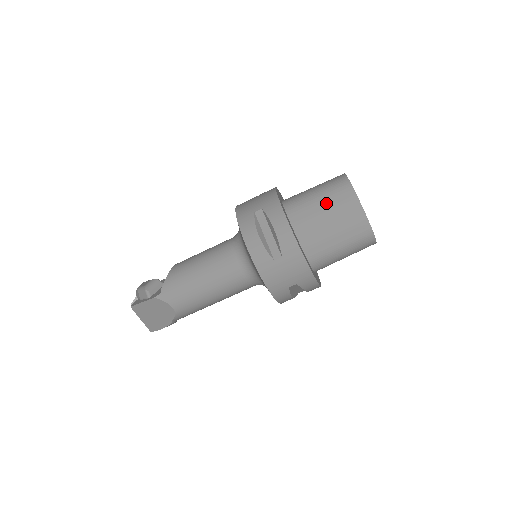
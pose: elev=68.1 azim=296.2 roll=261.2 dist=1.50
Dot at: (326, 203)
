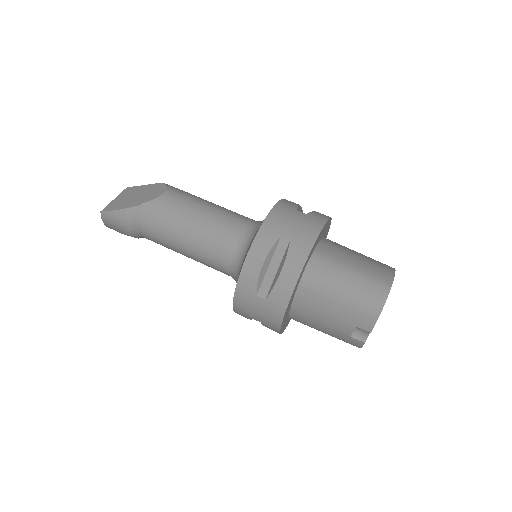
Dot at: occluded
